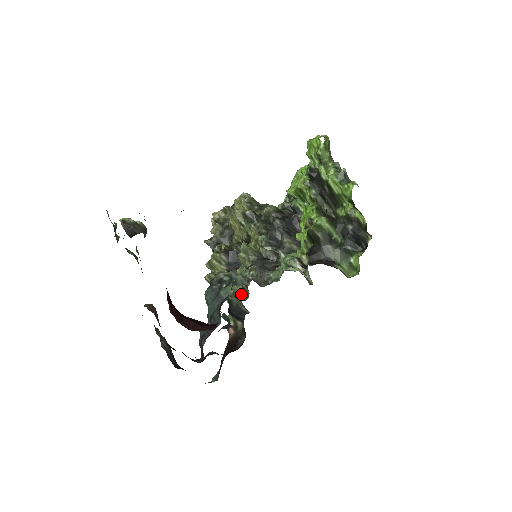
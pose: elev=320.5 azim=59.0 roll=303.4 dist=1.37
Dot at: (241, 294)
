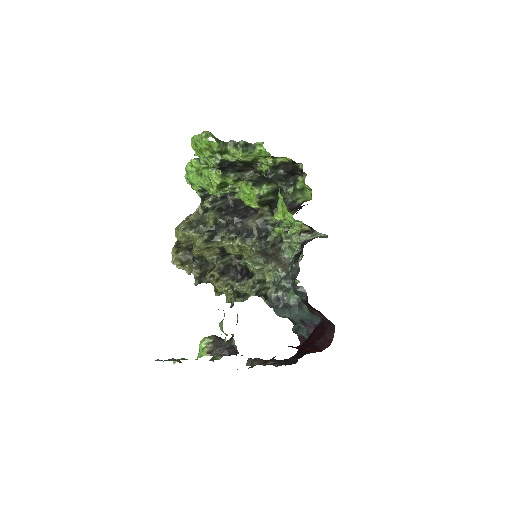
Dot at: (267, 284)
